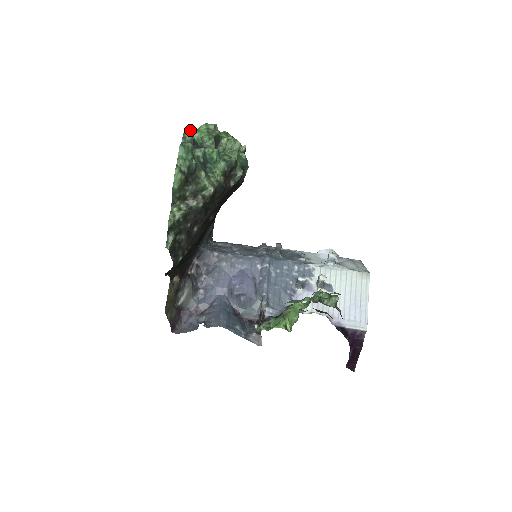
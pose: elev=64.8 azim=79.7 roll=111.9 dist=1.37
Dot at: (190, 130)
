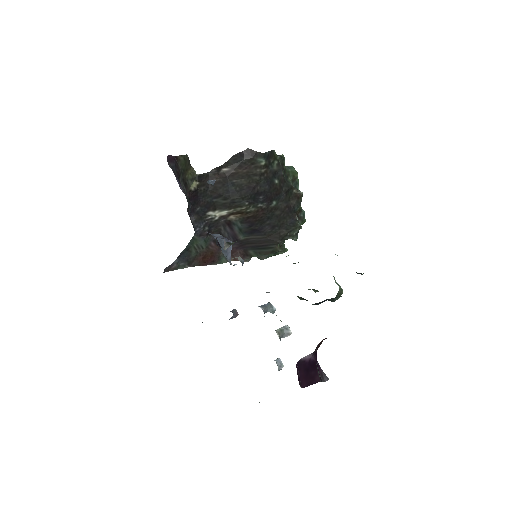
Dot at: occluded
